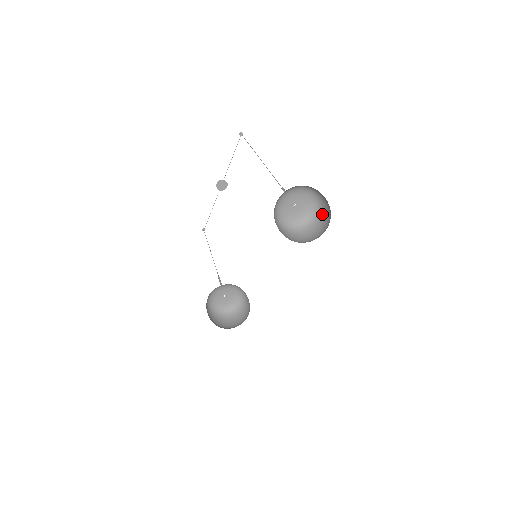
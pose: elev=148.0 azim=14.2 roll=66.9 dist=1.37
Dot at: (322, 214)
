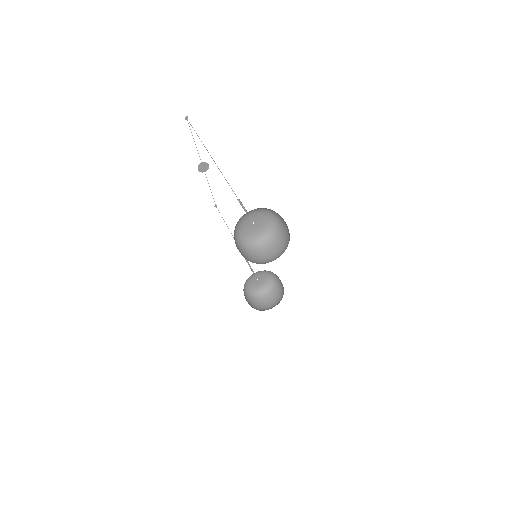
Dot at: (281, 219)
